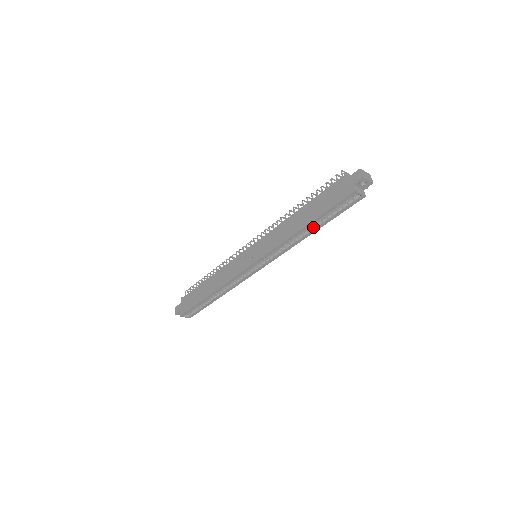
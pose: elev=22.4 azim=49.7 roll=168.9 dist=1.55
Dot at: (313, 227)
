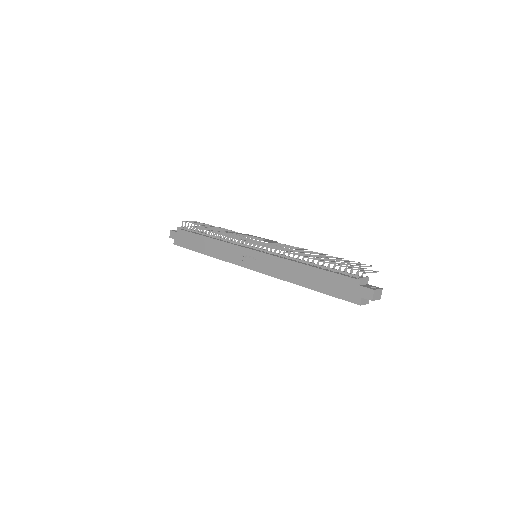
Dot at: occluded
